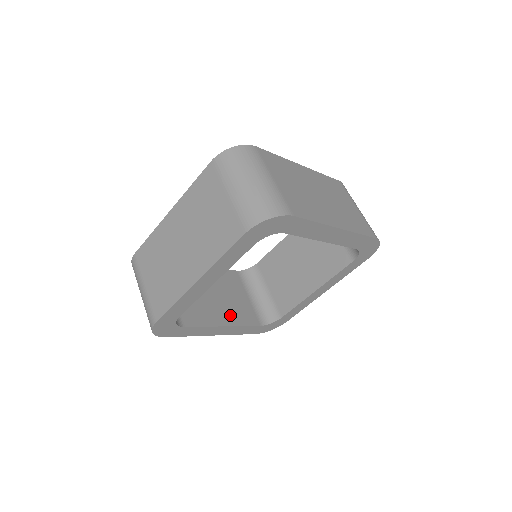
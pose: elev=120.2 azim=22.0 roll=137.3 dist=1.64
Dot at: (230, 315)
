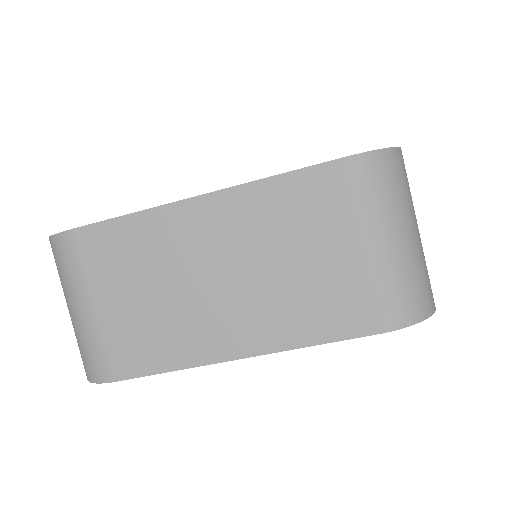
Dot at: occluded
